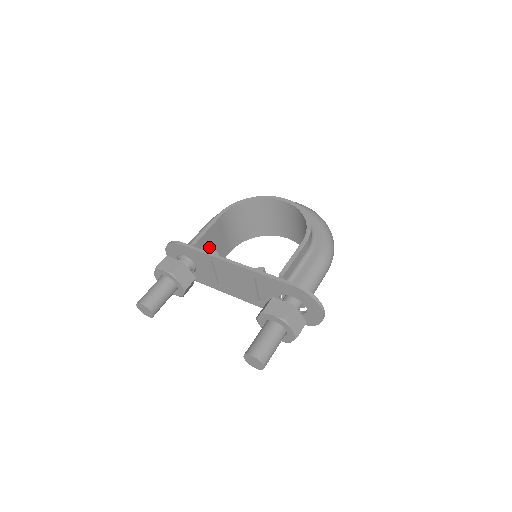
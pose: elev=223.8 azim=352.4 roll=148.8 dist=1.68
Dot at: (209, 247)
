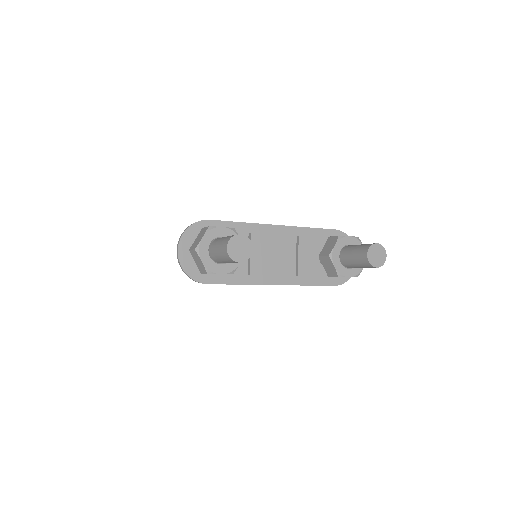
Dot at: occluded
